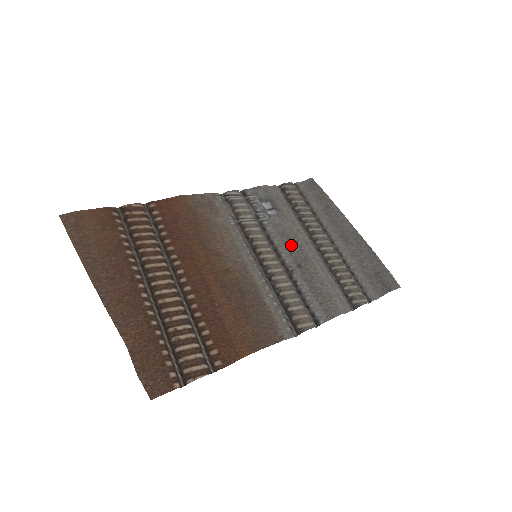
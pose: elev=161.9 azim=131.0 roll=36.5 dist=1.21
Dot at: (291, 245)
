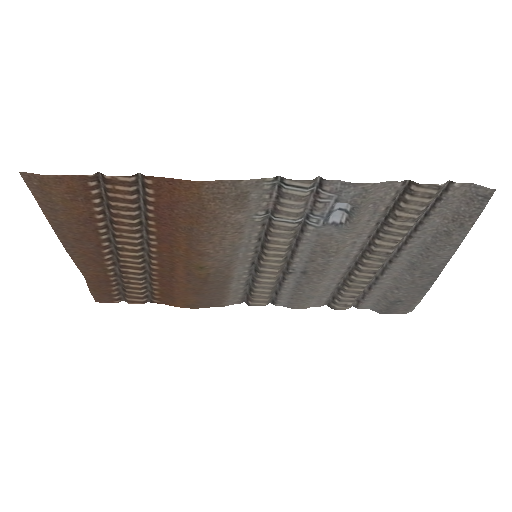
Dot at: (318, 256)
